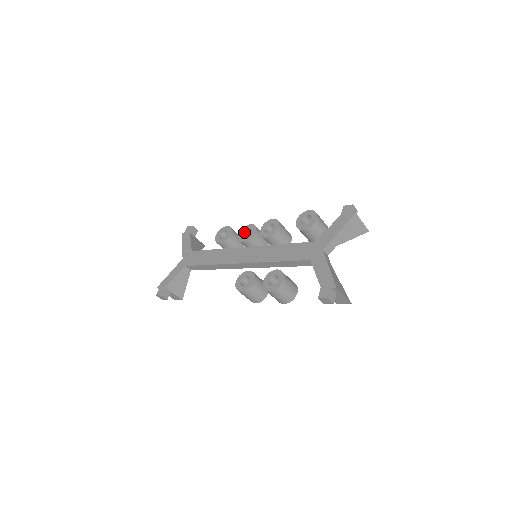
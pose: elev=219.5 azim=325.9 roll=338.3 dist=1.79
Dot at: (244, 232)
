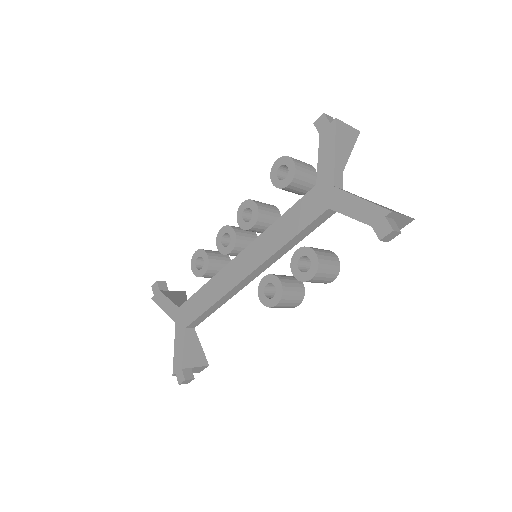
Dot at: (221, 242)
